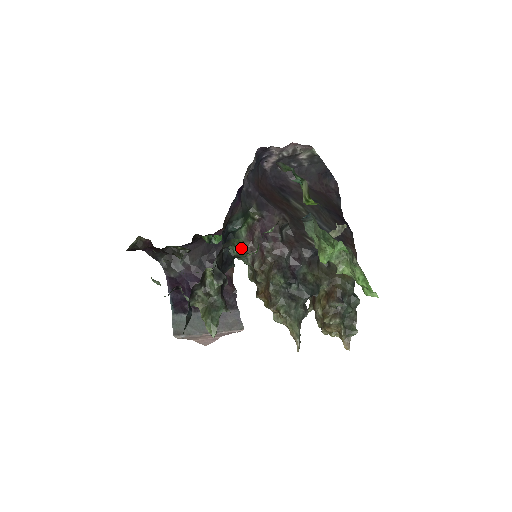
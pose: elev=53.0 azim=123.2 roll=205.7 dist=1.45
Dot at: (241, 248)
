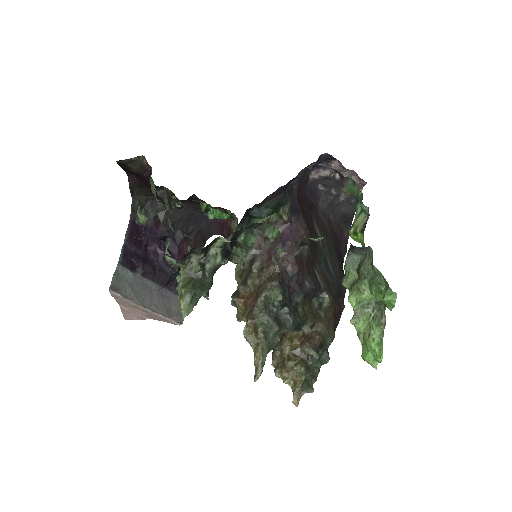
Dot at: (250, 238)
